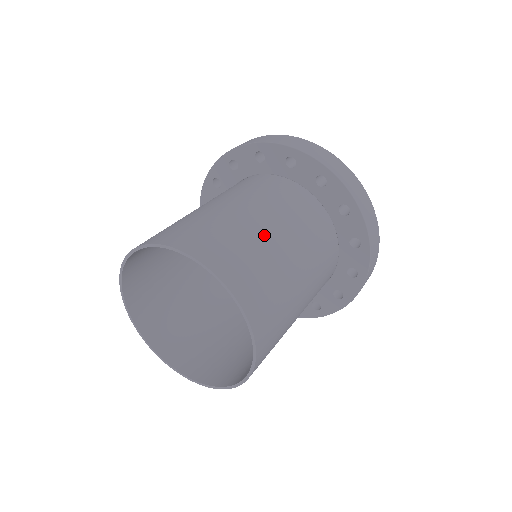
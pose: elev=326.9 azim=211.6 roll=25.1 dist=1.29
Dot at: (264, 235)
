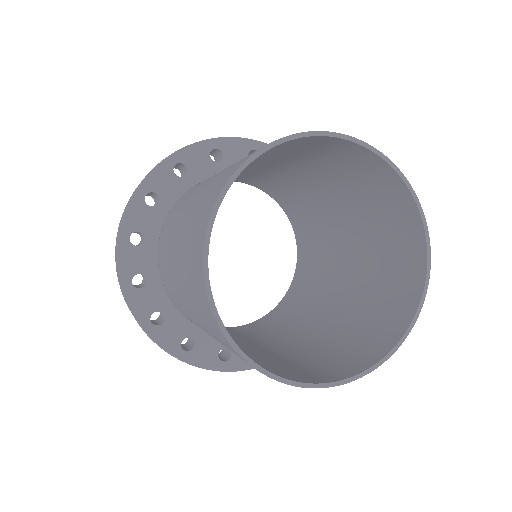
Dot at: (329, 174)
